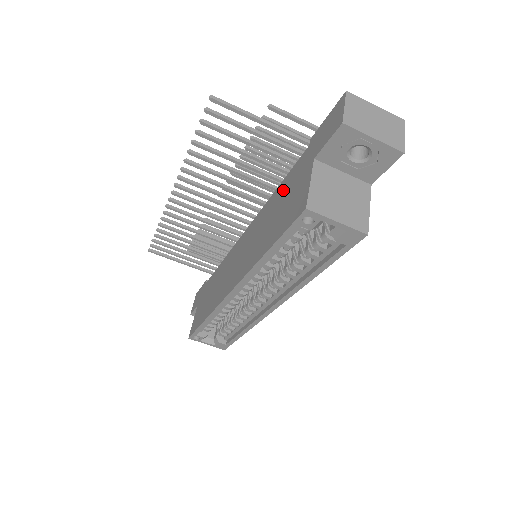
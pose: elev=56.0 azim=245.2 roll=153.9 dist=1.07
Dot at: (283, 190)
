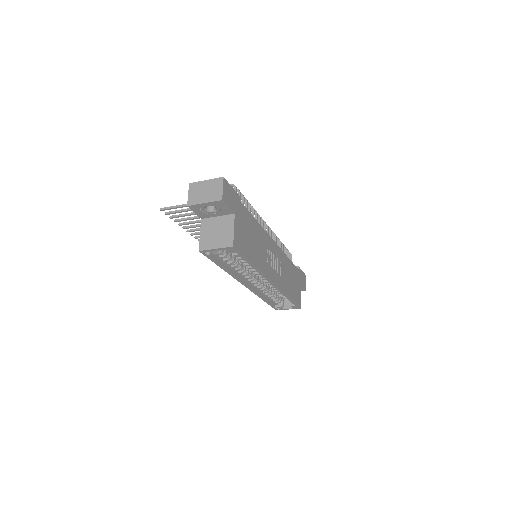
Dot at: occluded
